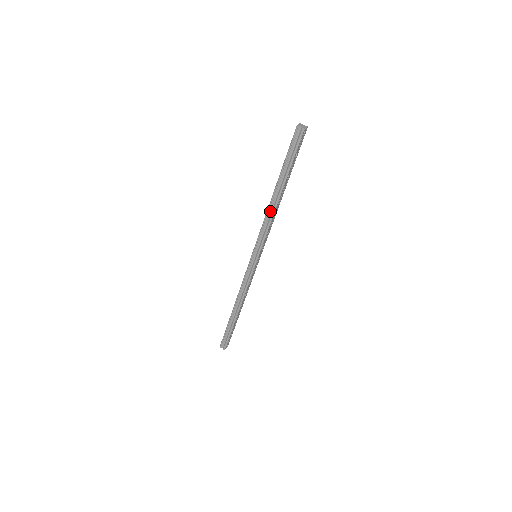
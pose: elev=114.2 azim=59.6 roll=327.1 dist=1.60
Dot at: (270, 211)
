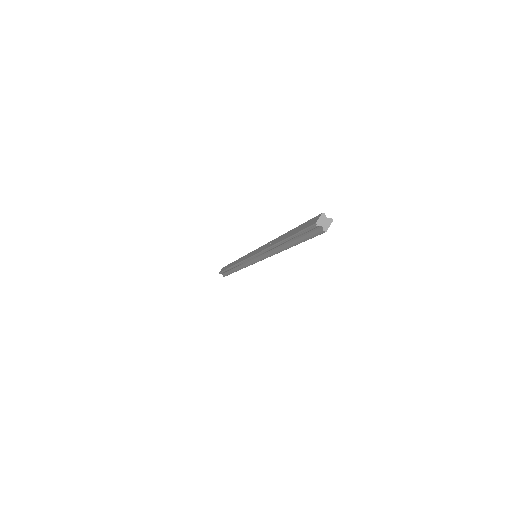
Dot at: (273, 248)
